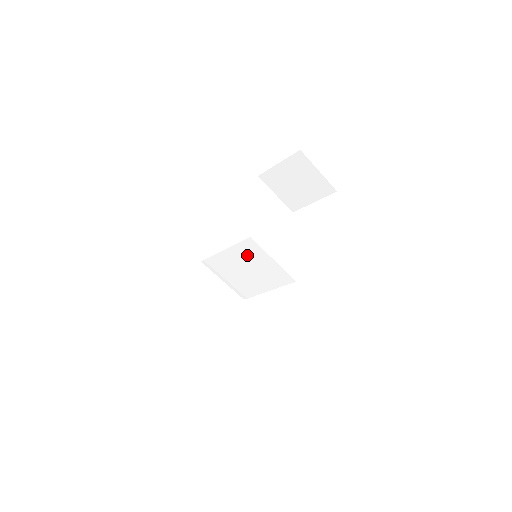
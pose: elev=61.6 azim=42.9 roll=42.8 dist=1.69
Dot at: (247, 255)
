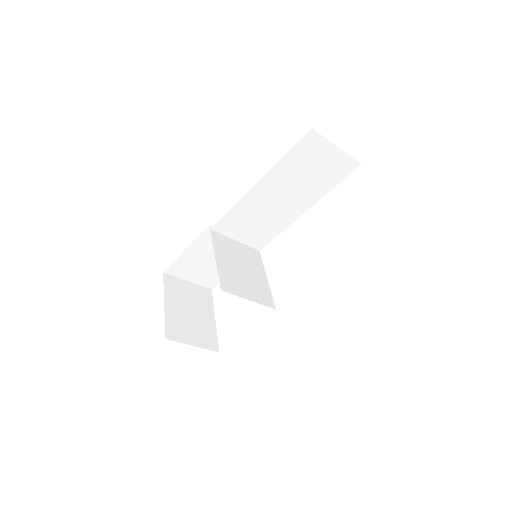
Dot at: (231, 276)
